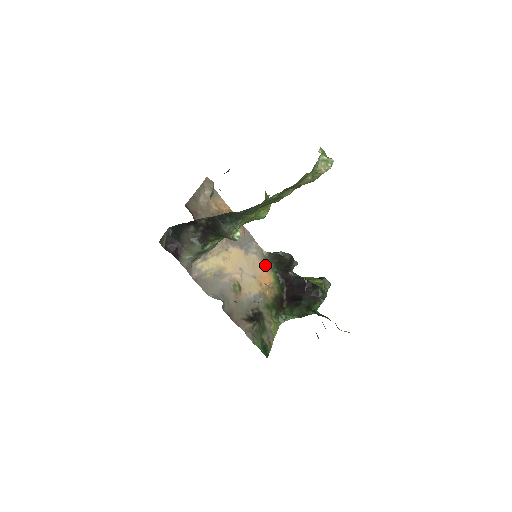
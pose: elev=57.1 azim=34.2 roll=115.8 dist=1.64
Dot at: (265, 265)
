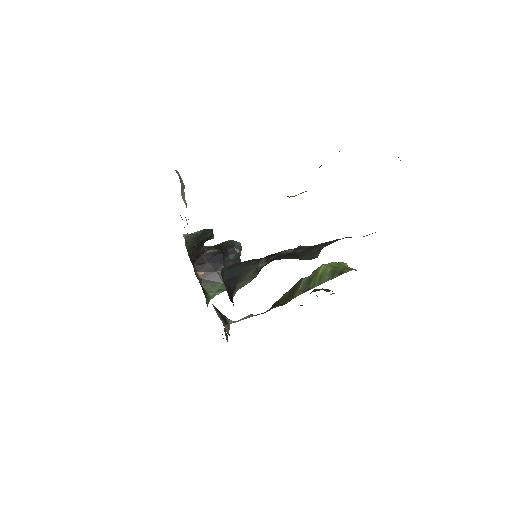
Dot at: occluded
